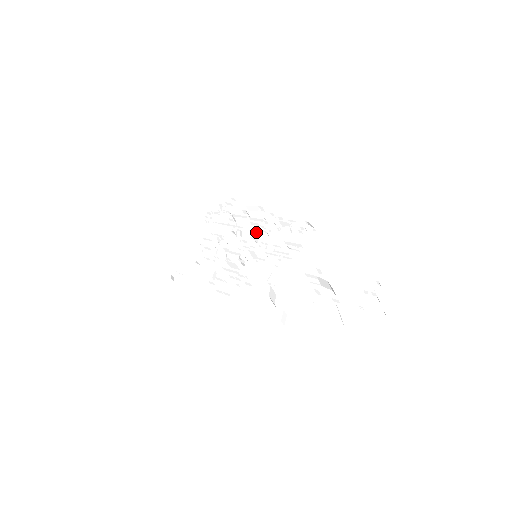
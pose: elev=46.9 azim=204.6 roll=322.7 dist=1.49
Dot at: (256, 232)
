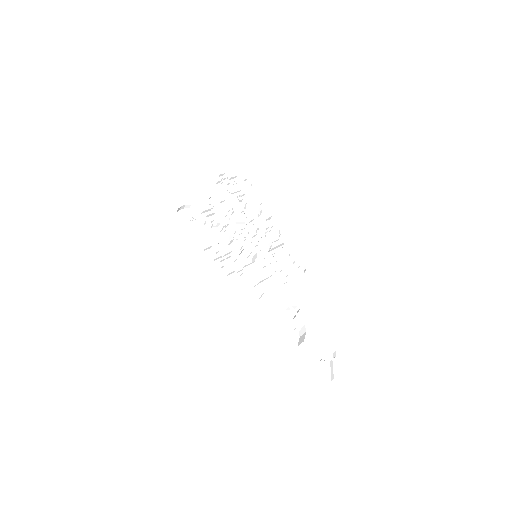
Dot at: (261, 233)
